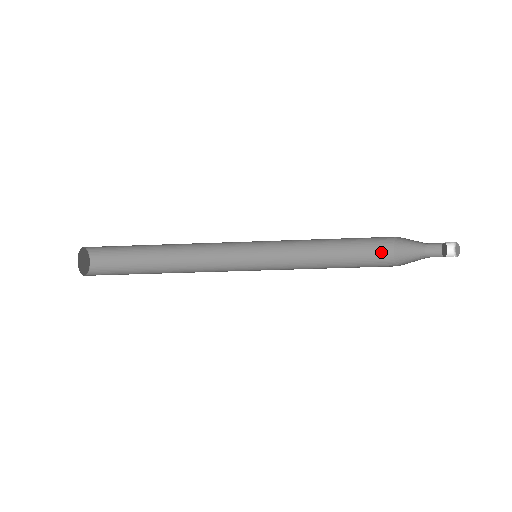
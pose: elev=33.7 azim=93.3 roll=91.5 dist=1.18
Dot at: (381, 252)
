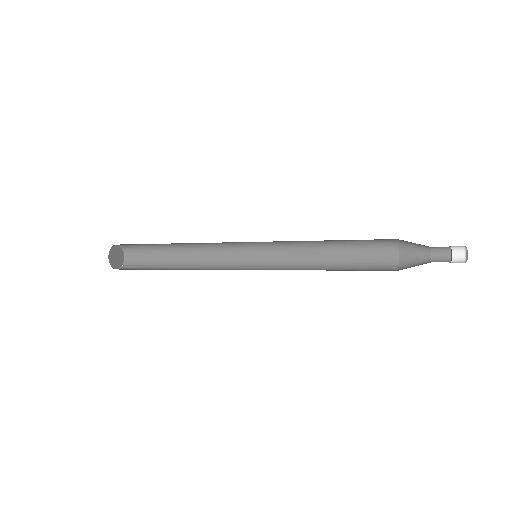
Dot at: (384, 244)
